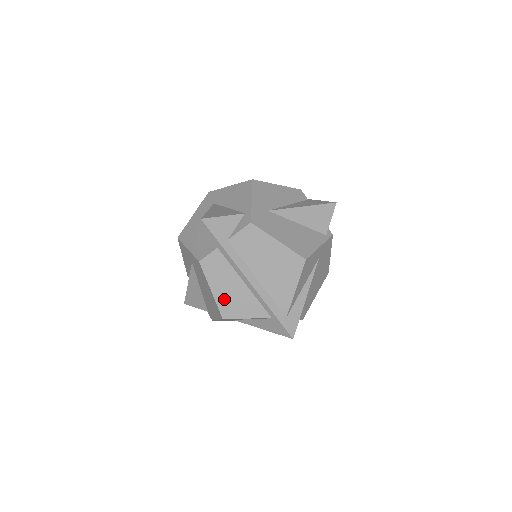
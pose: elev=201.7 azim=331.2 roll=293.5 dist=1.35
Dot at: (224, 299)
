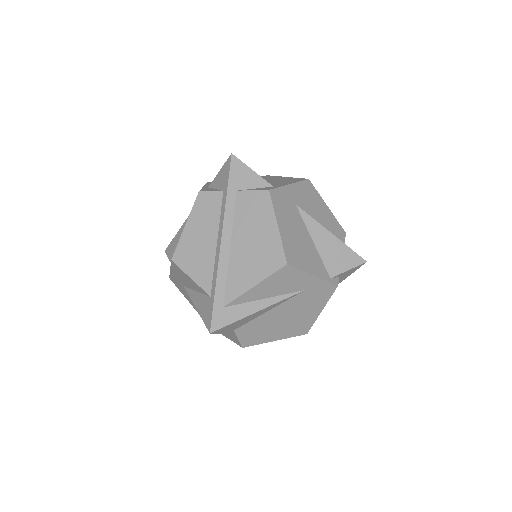
Dot at: (188, 242)
